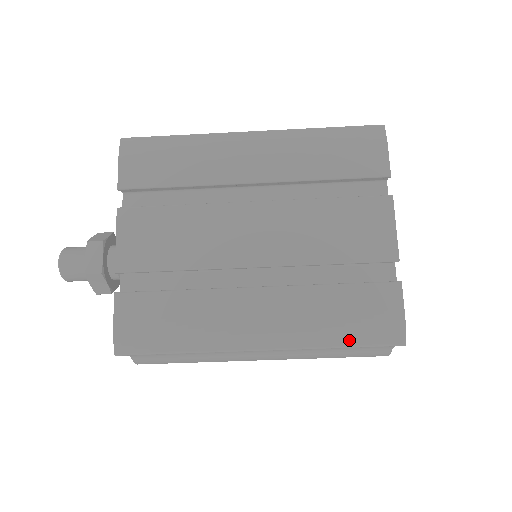
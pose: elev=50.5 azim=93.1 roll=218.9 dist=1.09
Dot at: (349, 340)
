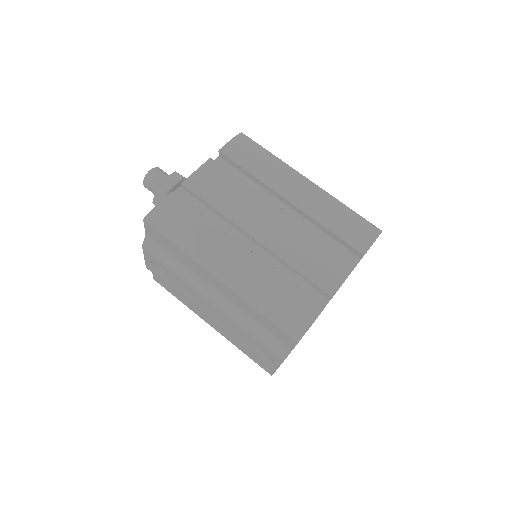
Dot at: (270, 312)
